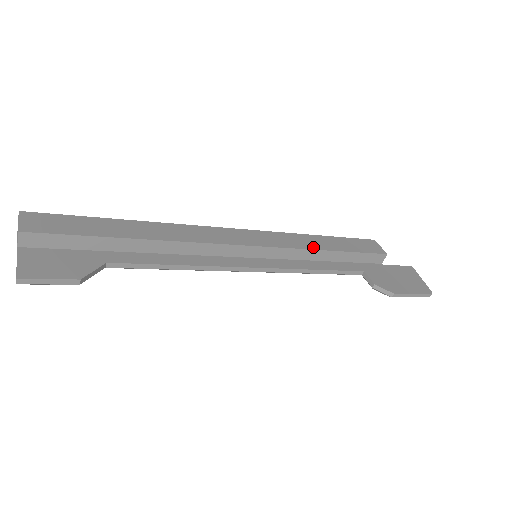
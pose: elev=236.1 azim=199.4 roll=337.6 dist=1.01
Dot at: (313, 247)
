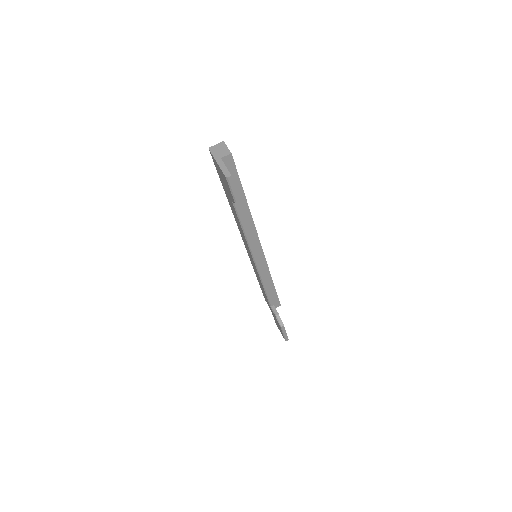
Dot at: occluded
